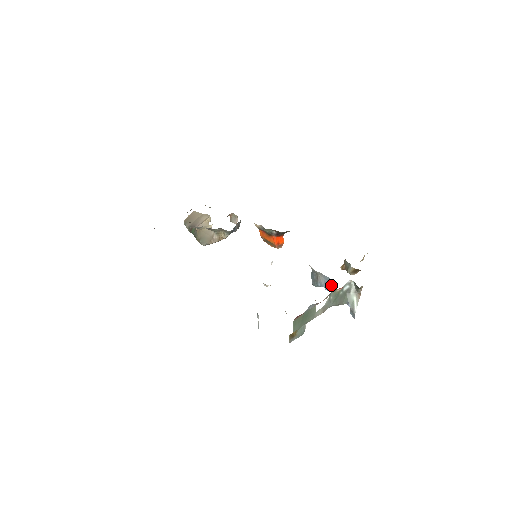
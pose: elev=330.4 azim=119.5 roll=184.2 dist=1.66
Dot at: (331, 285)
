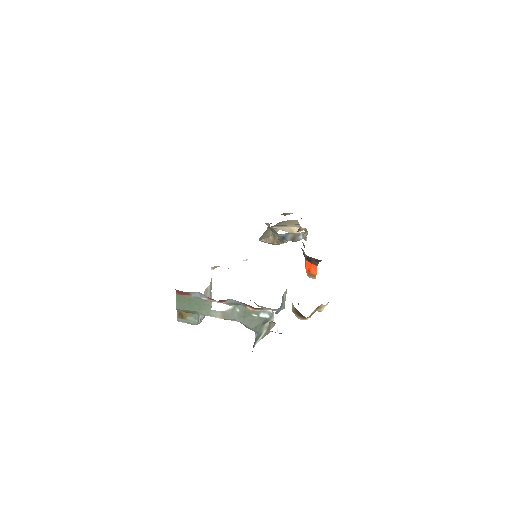
Dot at: occluded
